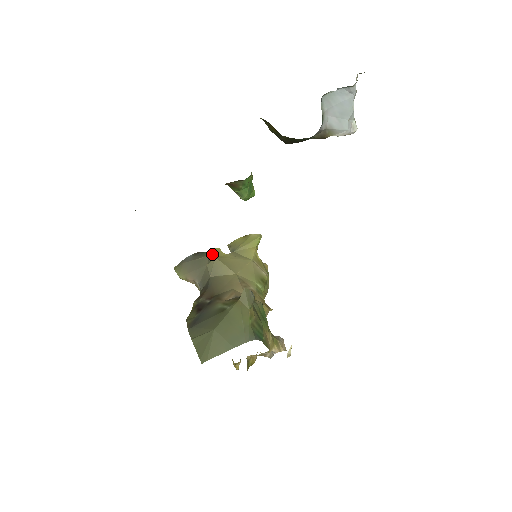
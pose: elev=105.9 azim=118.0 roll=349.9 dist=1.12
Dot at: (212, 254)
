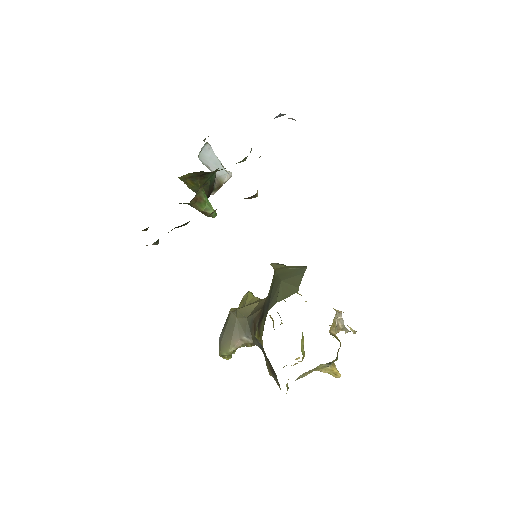
Dot at: (232, 312)
